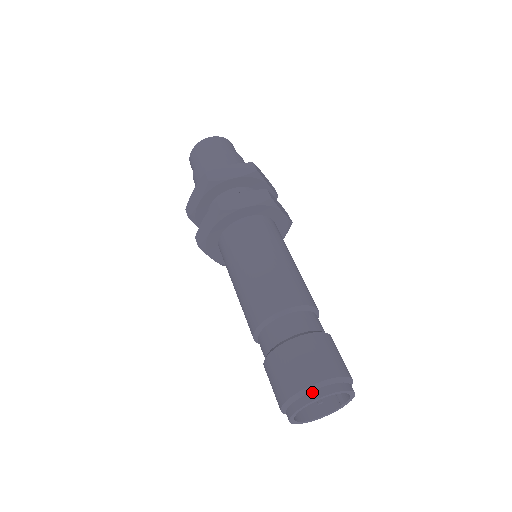
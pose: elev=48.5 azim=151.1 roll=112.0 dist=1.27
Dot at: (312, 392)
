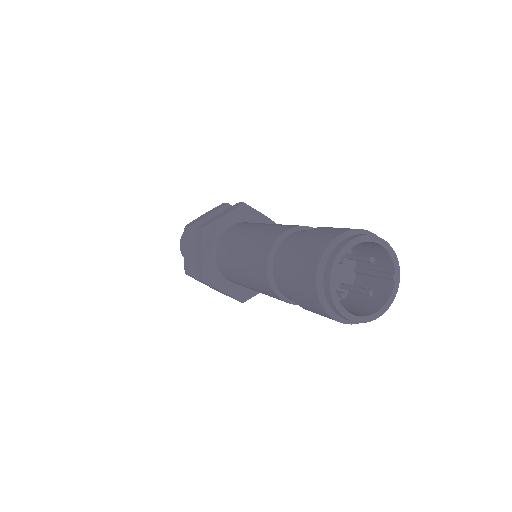
Dot at: (333, 250)
